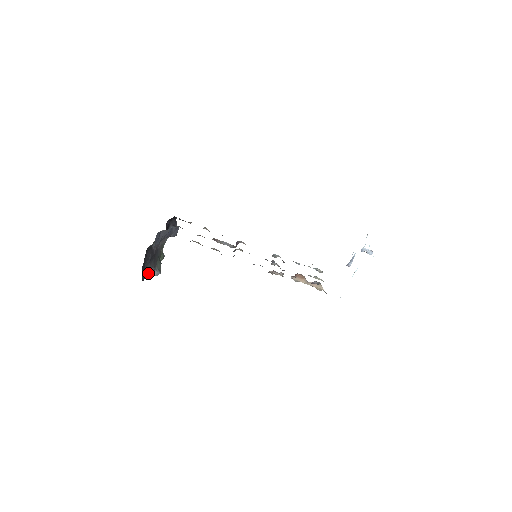
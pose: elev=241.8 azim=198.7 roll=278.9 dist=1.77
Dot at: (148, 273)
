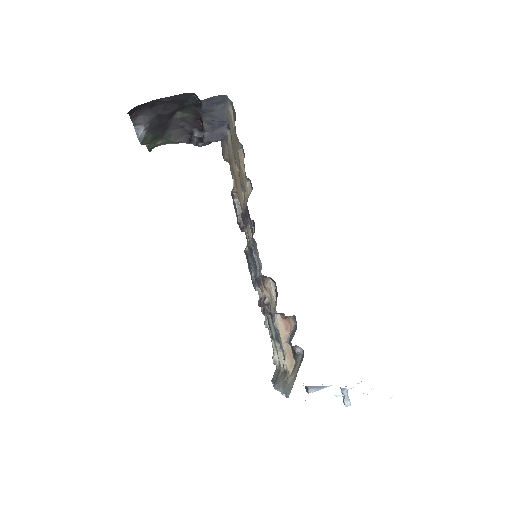
Dot at: (140, 119)
